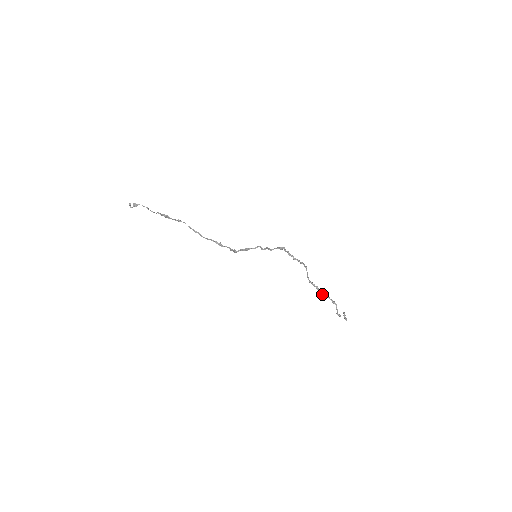
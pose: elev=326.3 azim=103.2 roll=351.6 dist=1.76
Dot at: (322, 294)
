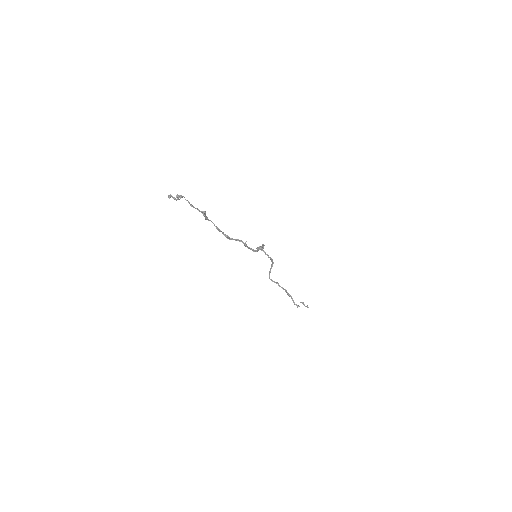
Dot at: (284, 289)
